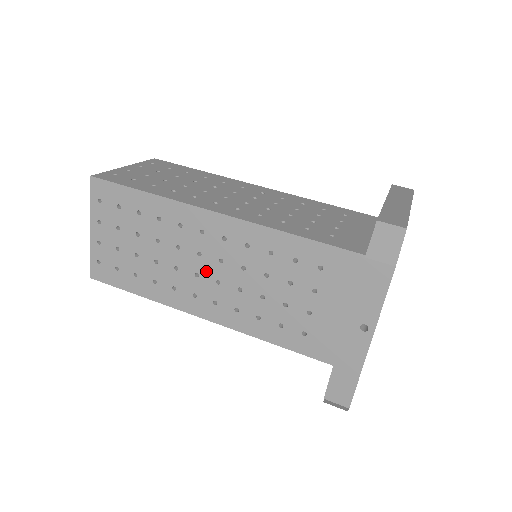
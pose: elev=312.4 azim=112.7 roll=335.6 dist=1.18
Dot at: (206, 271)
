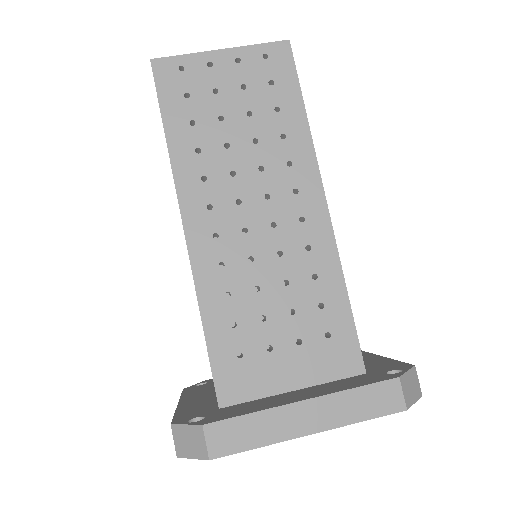
Dot at: occluded
